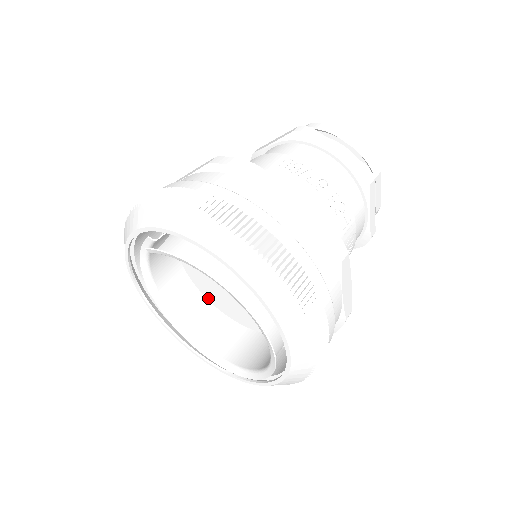
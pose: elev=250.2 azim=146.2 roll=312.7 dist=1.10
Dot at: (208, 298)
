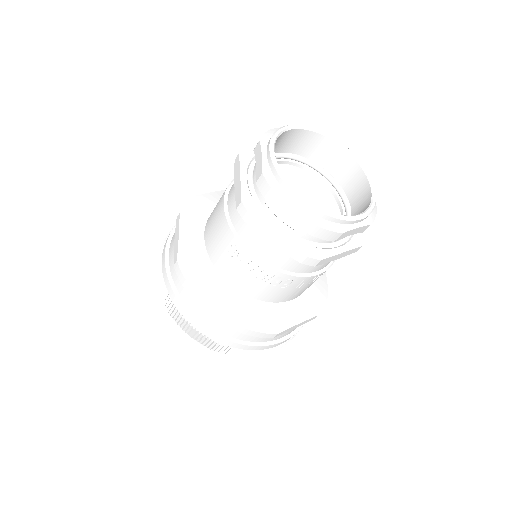
Dot at: occluded
